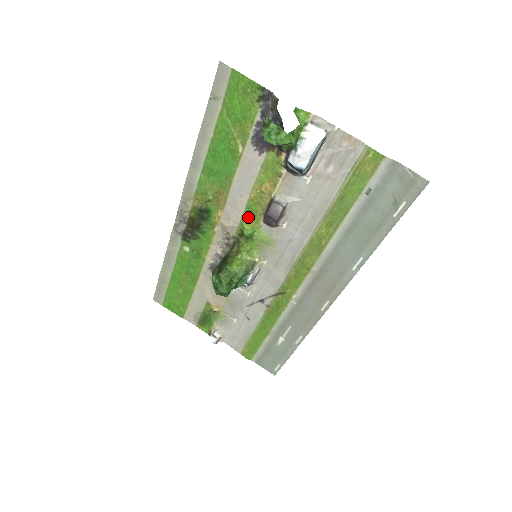
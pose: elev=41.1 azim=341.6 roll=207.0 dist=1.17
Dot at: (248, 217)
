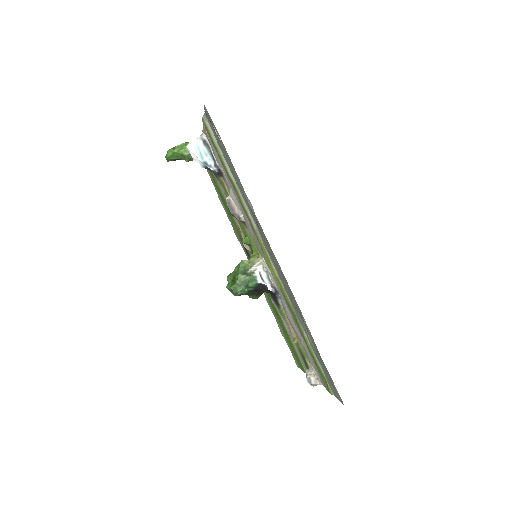
Dot at: (242, 229)
